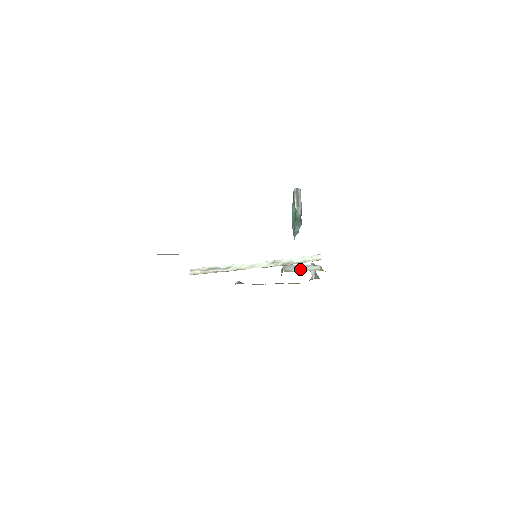
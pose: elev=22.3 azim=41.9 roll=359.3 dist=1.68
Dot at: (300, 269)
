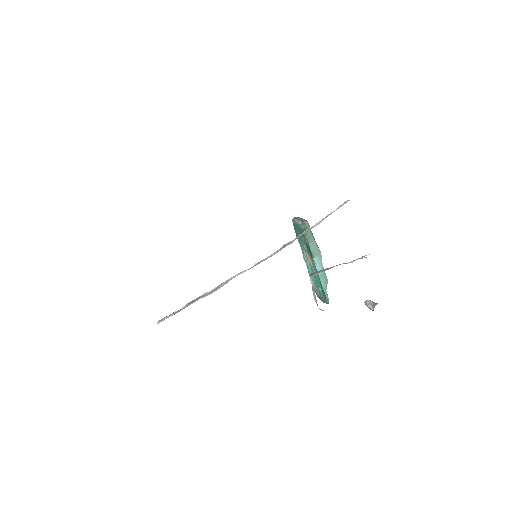
Dot at: (337, 265)
